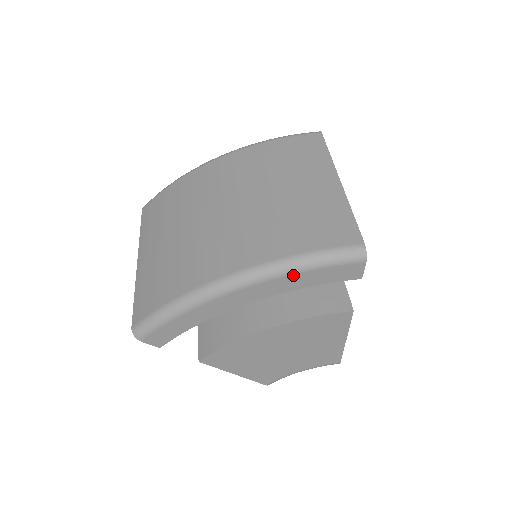
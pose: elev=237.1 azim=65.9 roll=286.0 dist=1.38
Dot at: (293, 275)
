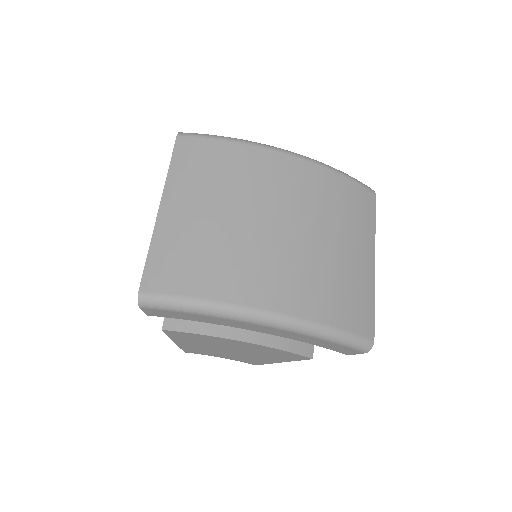
Dot at: (316, 338)
